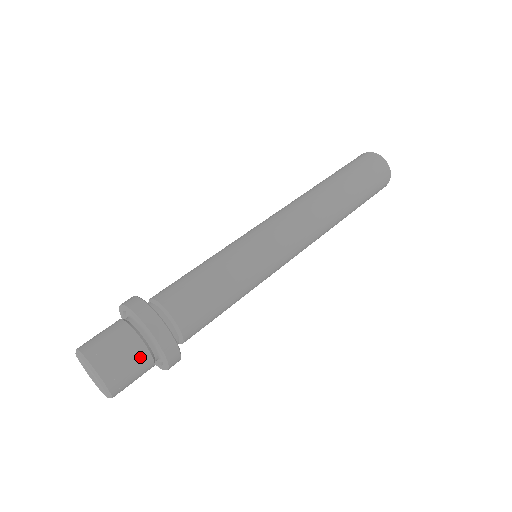
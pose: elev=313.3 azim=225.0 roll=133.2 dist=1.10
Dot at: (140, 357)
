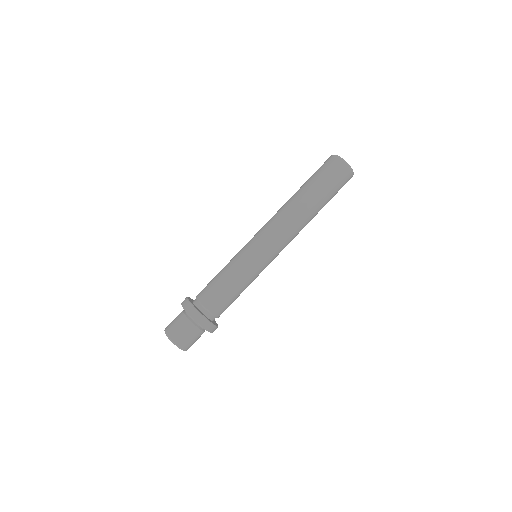
Dot at: (189, 327)
